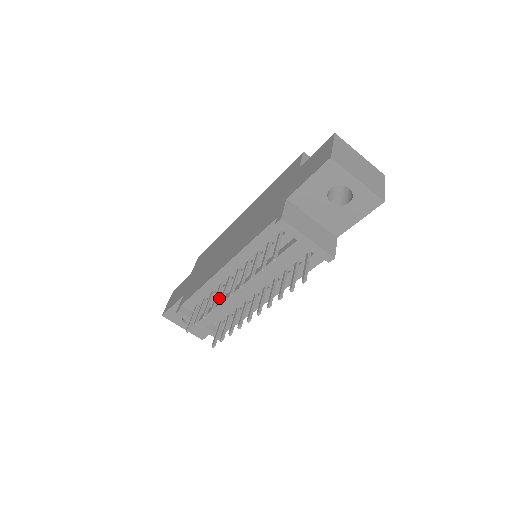
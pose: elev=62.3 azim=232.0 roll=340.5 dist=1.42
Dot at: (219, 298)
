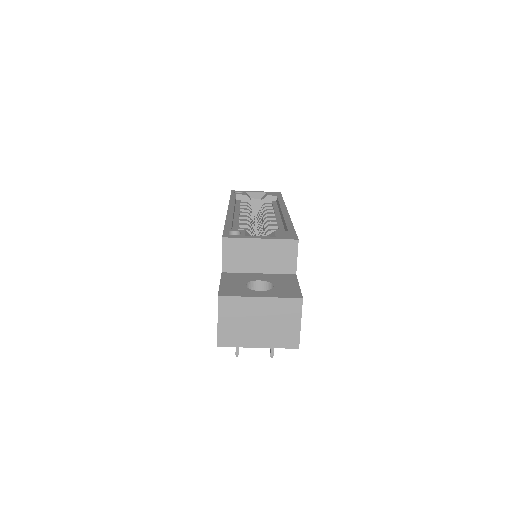
Dot at: occluded
